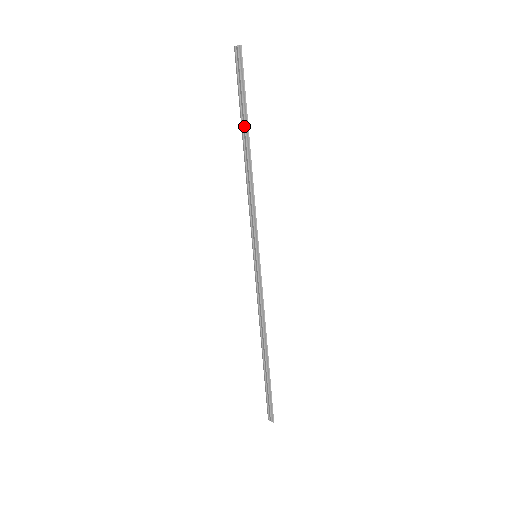
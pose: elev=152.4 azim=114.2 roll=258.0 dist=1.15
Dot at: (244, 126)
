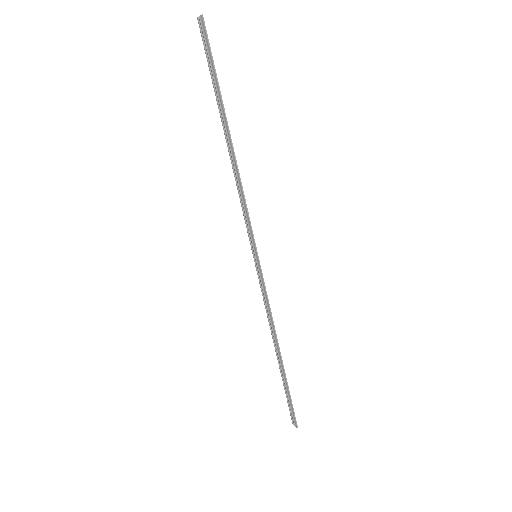
Dot at: (221, 112)
